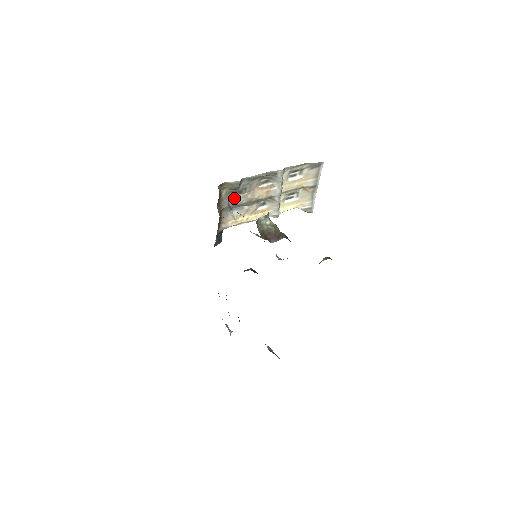
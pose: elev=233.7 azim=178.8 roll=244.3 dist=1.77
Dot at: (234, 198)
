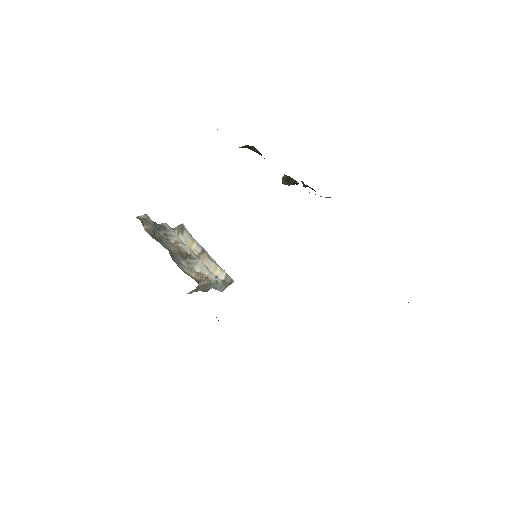
Dot at: occluded
